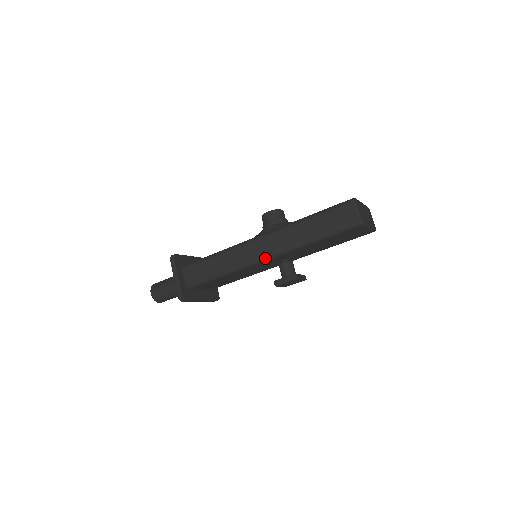
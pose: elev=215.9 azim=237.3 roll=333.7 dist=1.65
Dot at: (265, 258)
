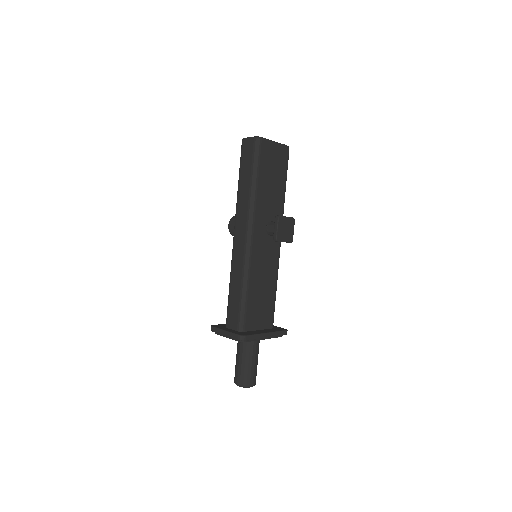
Dot at: (249, 235)
